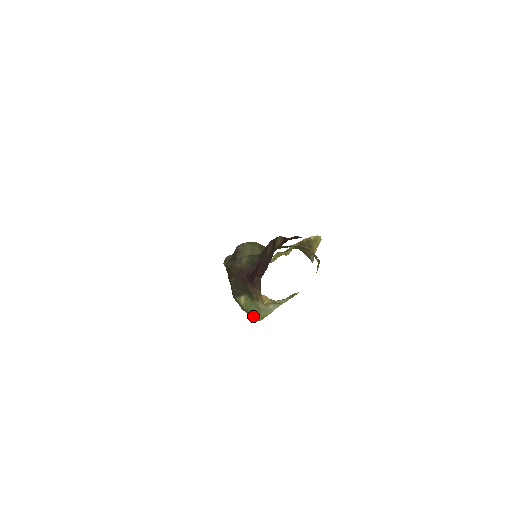
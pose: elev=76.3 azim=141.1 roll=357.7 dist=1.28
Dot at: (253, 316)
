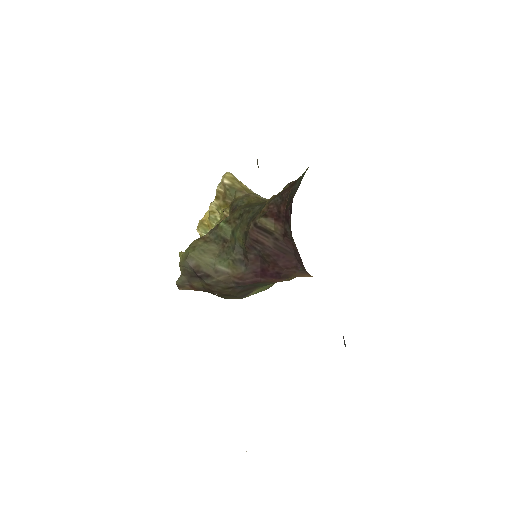
Dot at: occluded
